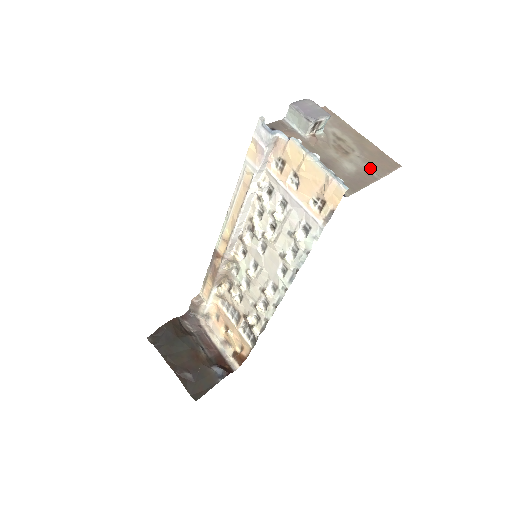
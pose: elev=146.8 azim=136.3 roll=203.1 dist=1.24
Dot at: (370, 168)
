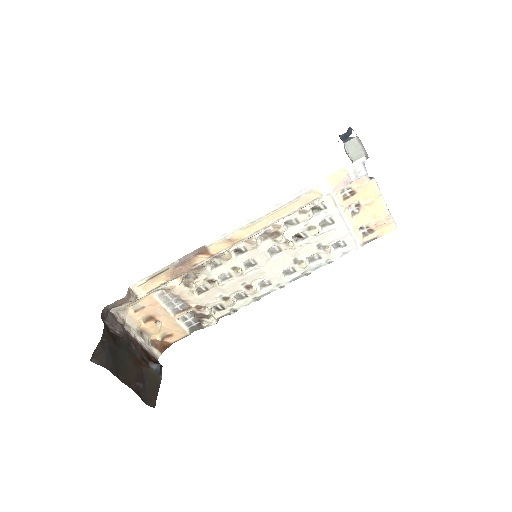
Dot at: occluded
